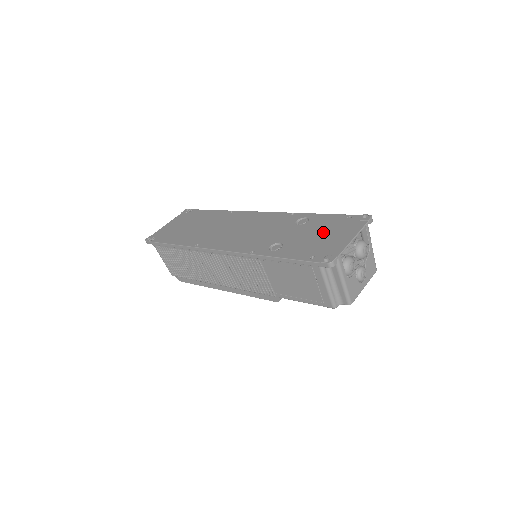
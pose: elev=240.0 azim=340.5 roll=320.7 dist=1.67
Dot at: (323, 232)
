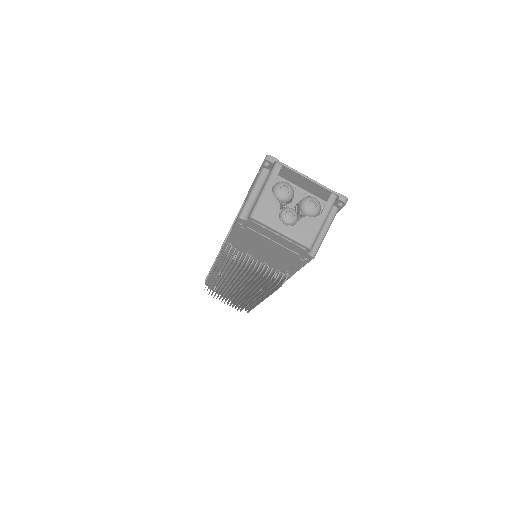
Dot at: occluded
